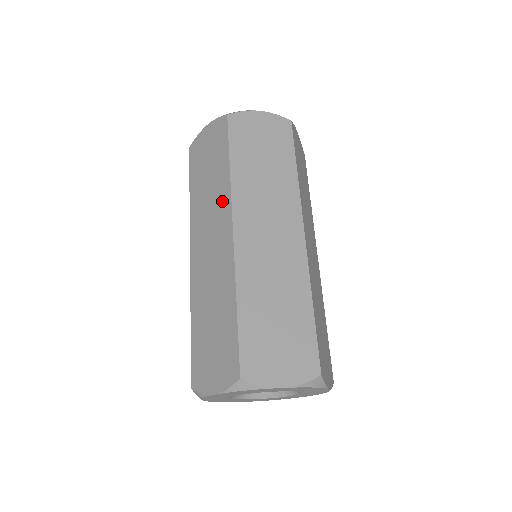
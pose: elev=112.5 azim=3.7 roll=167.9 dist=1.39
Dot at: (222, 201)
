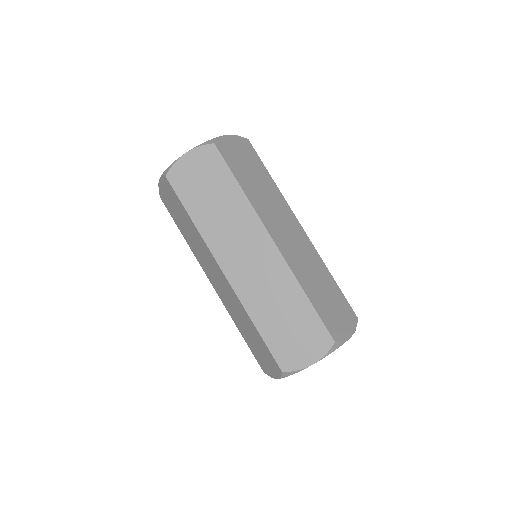
Dot at: (247, 220)
